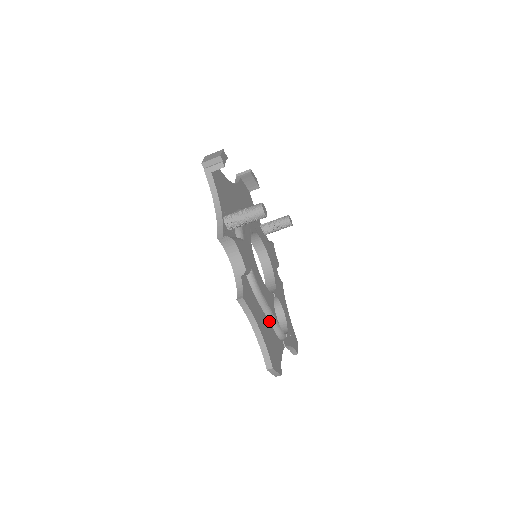
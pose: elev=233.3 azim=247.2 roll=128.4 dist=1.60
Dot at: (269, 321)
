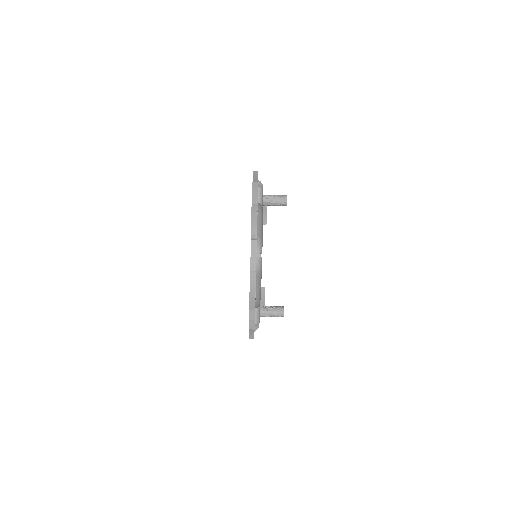
Dot at: (257, 225)
